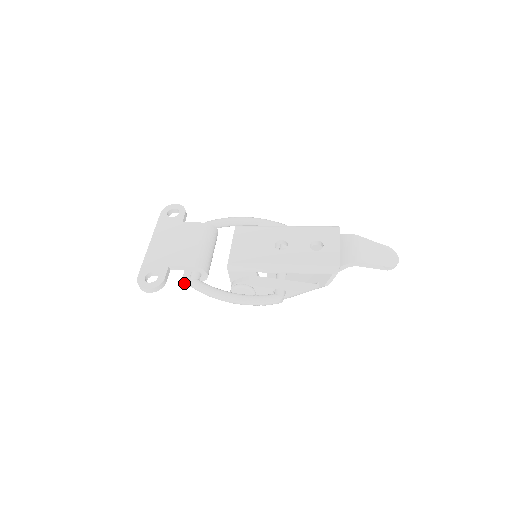
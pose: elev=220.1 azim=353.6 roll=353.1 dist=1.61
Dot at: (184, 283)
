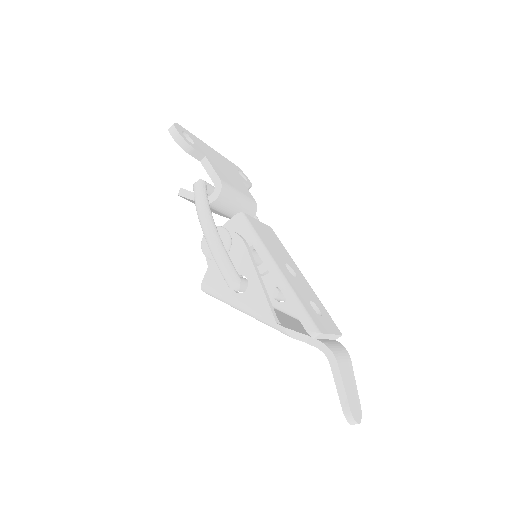
Dot at: (184, 189)
